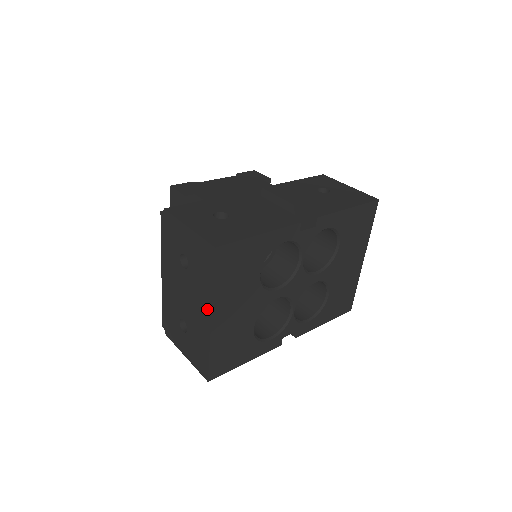
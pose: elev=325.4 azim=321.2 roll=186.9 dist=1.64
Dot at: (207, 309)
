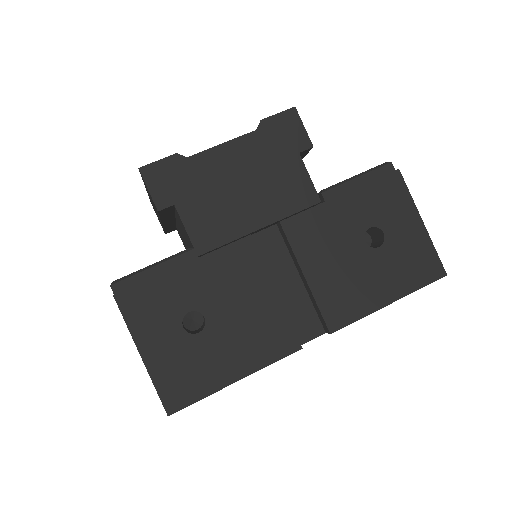
Dot at: occluded
